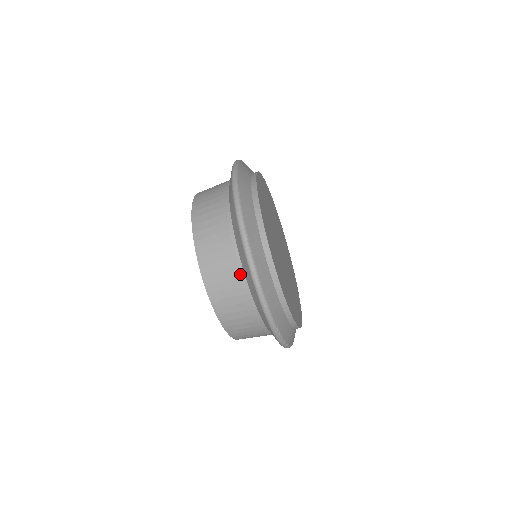
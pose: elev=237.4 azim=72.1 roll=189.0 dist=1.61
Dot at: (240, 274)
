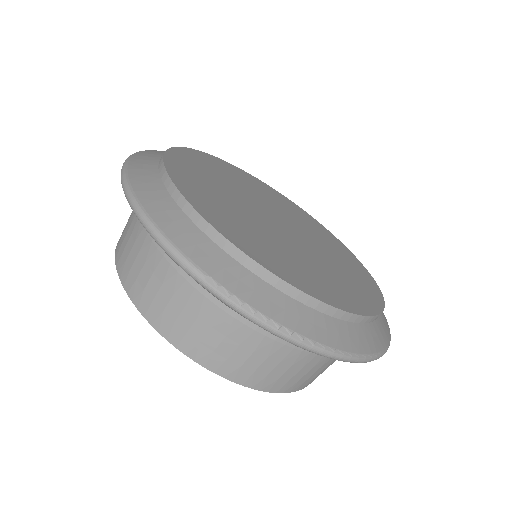
Dot at: (146, 234)
